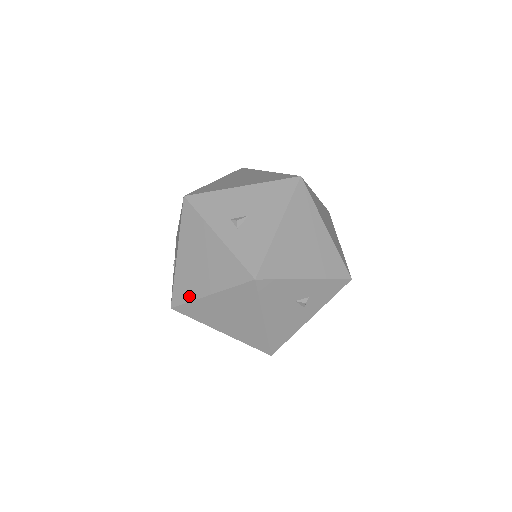
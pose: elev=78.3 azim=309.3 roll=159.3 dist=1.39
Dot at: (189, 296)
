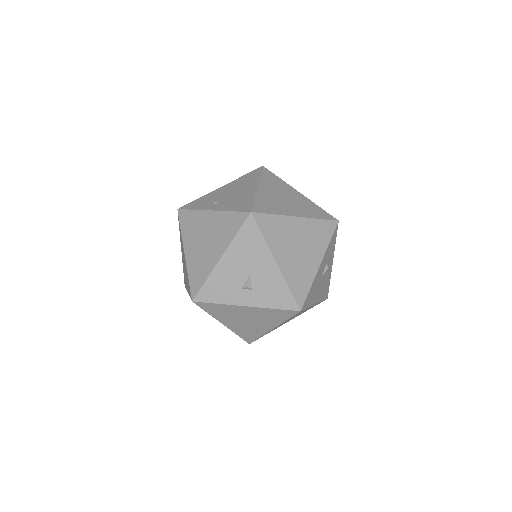
Dot at: (257, 335)
